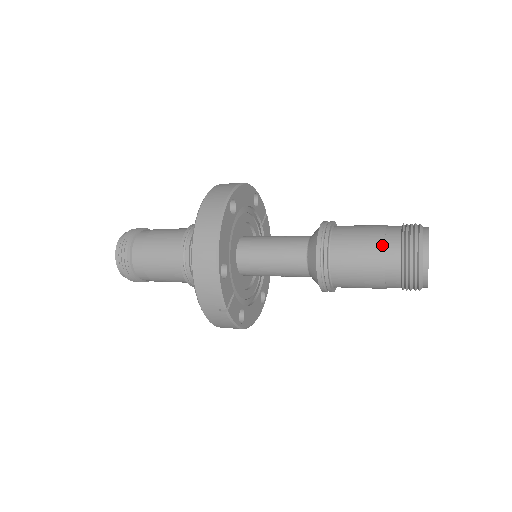
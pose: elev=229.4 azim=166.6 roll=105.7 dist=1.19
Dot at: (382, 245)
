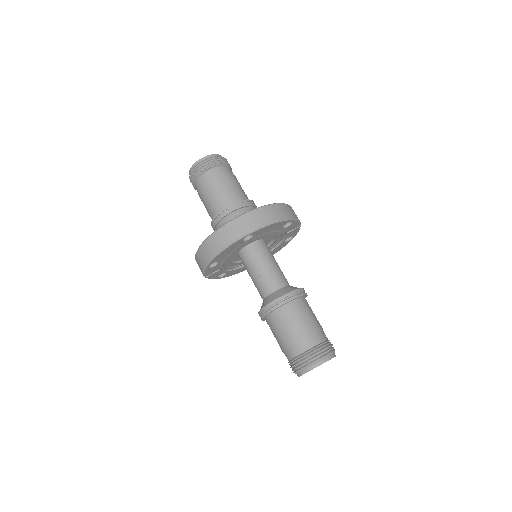
Dot at: (293, 344)
